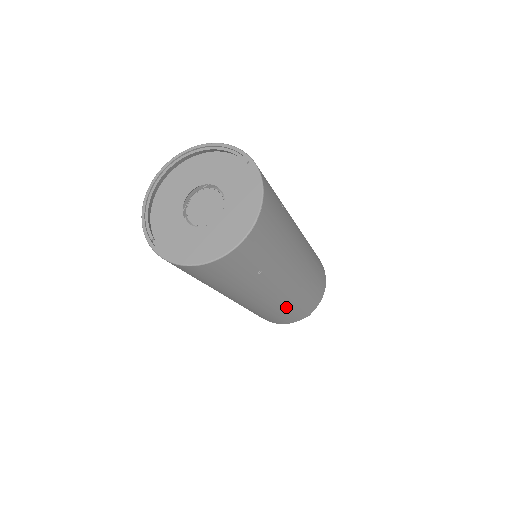
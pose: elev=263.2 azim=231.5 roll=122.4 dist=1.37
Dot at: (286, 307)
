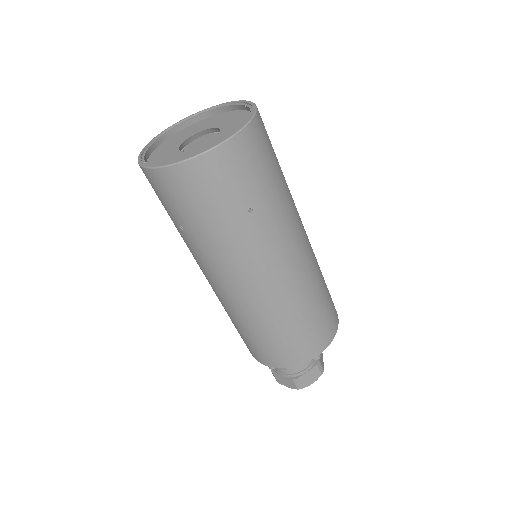
Dot at: (286, 315)
